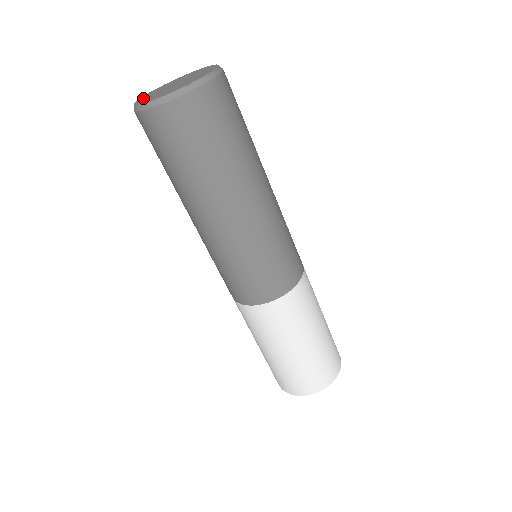
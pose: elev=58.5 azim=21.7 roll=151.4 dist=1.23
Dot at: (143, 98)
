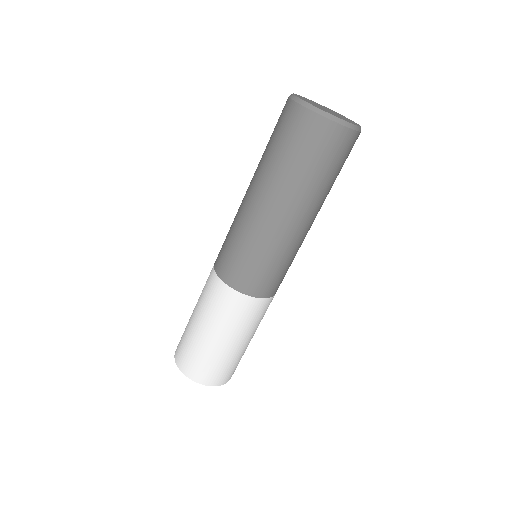
Dot at: (303, 97)
